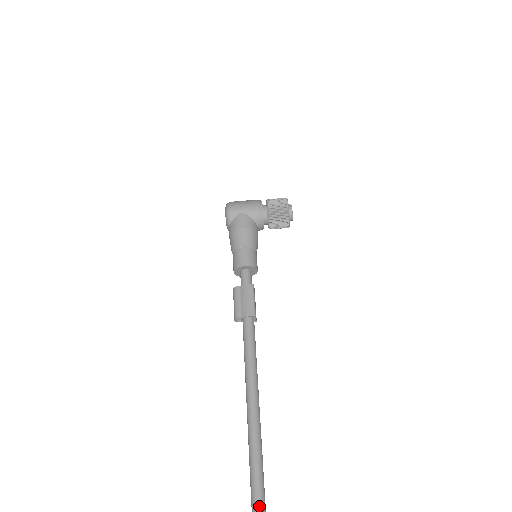
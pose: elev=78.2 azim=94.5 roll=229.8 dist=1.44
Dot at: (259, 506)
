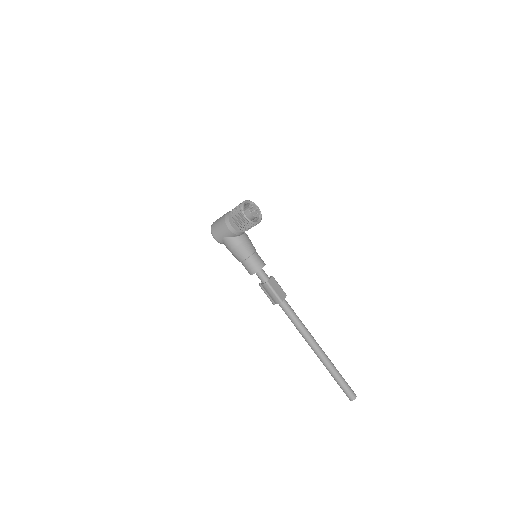
Dot at: (346, 392)
